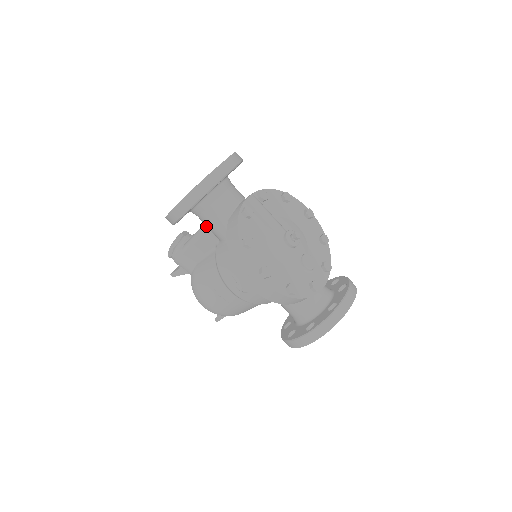
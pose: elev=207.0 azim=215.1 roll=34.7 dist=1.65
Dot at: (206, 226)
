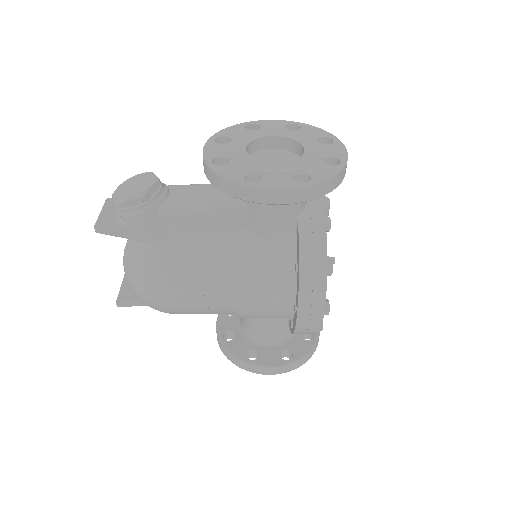
Dot at: (246, 206)
